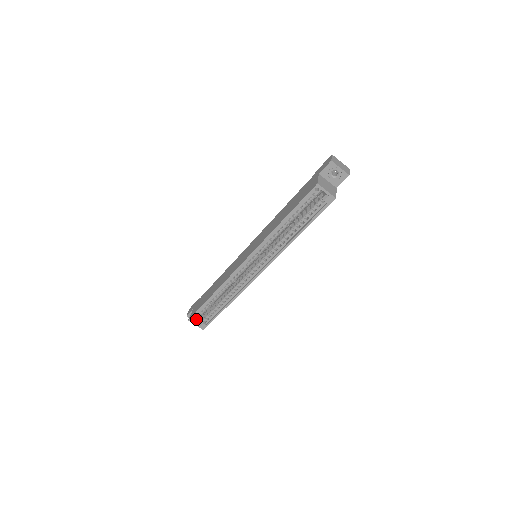
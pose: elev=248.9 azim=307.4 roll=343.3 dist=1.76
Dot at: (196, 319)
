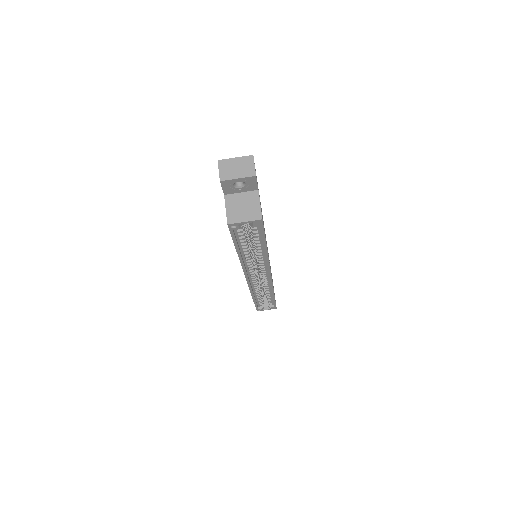
Dot at: (262, 309)
